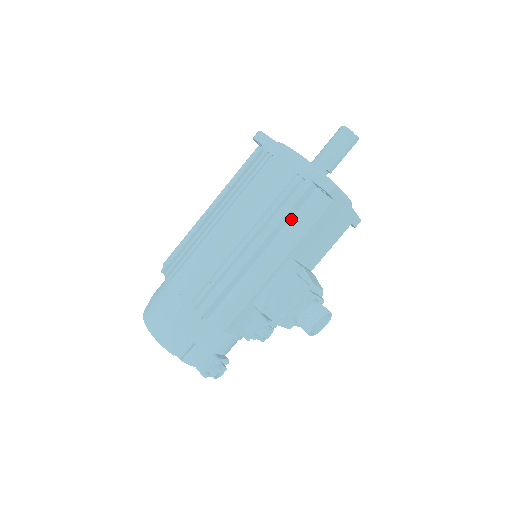
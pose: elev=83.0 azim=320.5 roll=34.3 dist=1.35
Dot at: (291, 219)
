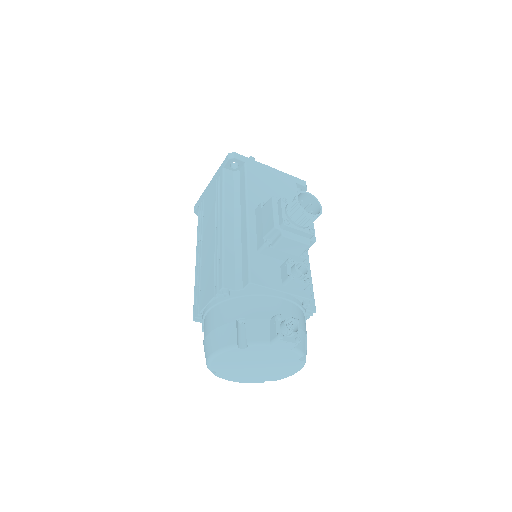
Dot at: (234, 195)
